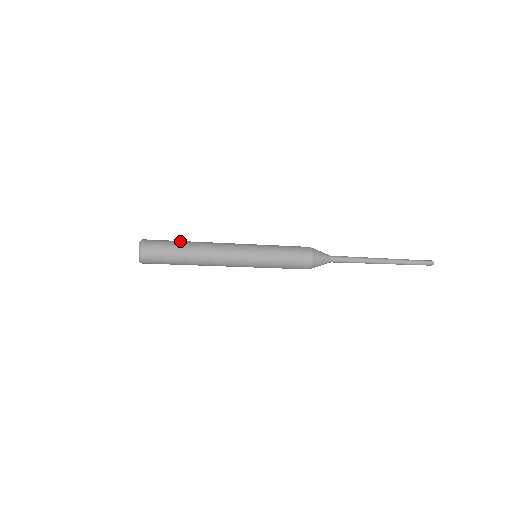
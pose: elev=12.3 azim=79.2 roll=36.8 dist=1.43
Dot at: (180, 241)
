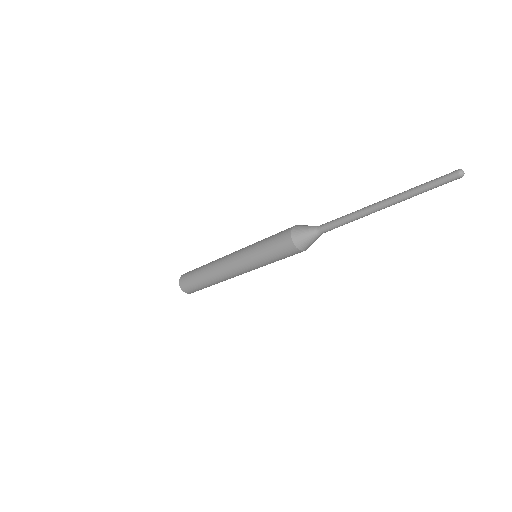
Dot at: (199, 270)
